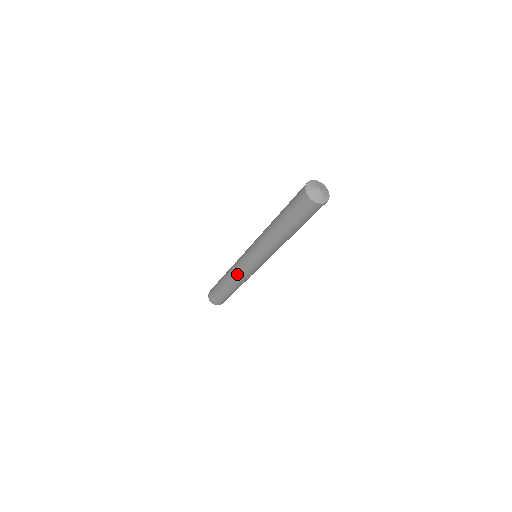
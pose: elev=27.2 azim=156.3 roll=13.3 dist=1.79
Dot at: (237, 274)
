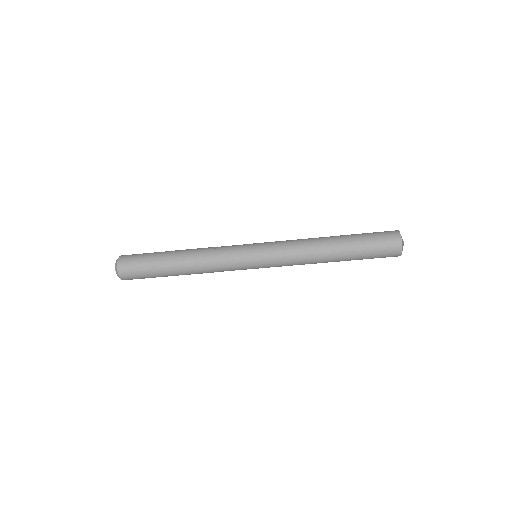
Dot at: (217, 261)
